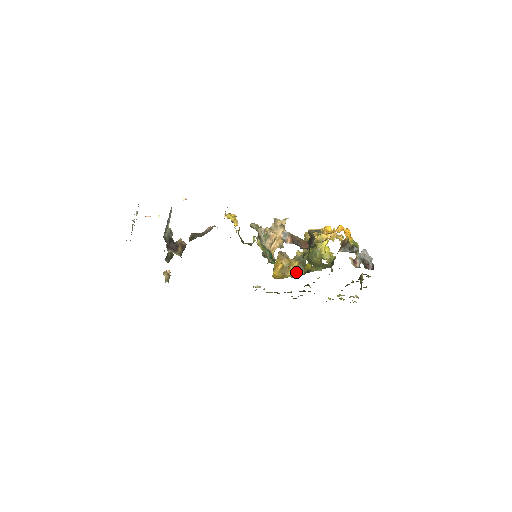
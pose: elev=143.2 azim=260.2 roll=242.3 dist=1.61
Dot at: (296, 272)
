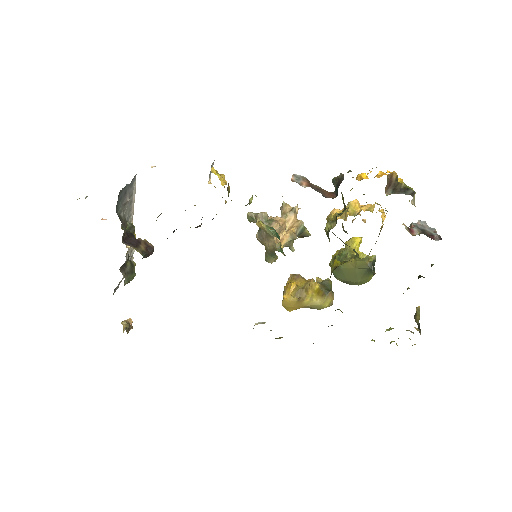
Dot at: (318, 297)
